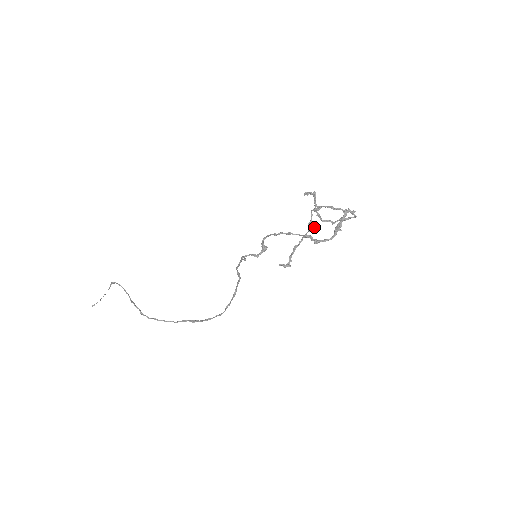
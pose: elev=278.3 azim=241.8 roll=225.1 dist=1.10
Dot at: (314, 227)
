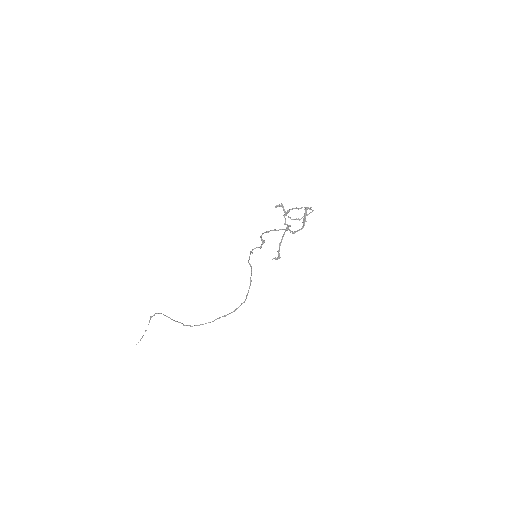
Dot at: (289, 225)
